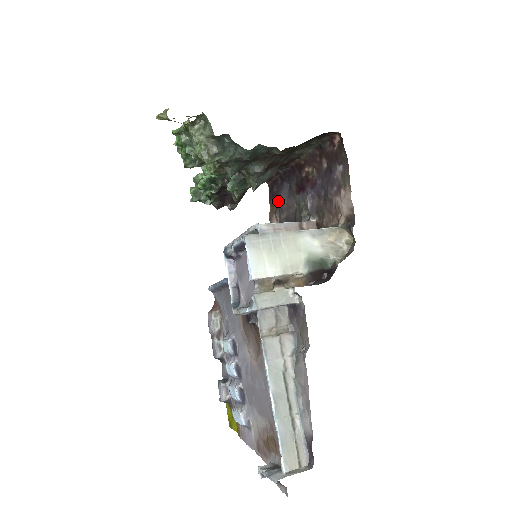
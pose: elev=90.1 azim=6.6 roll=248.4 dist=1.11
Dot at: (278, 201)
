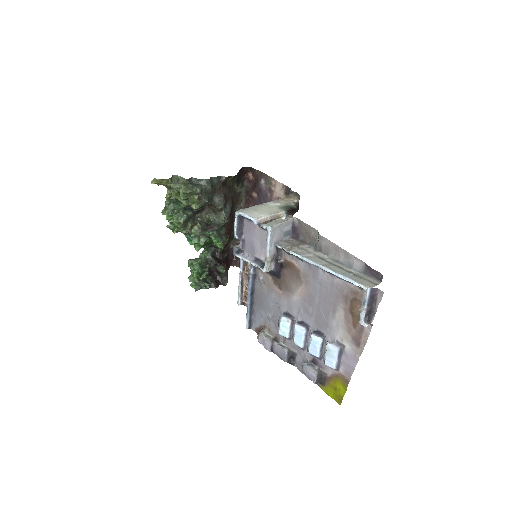
Dot at: occluded
